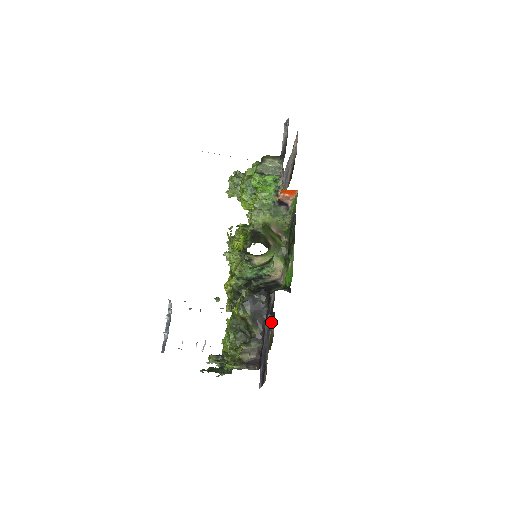
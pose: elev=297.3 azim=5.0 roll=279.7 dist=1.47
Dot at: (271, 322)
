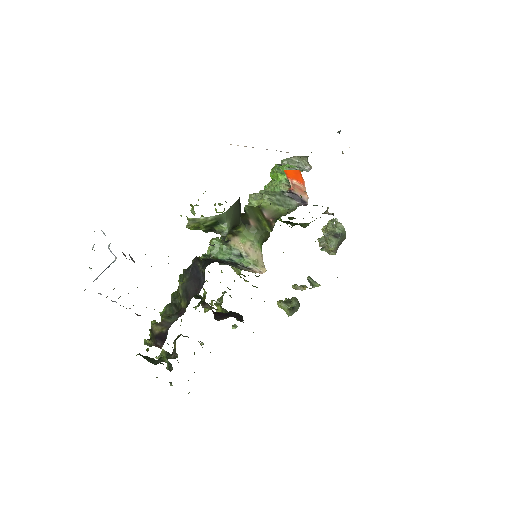
Dot at: occluded
